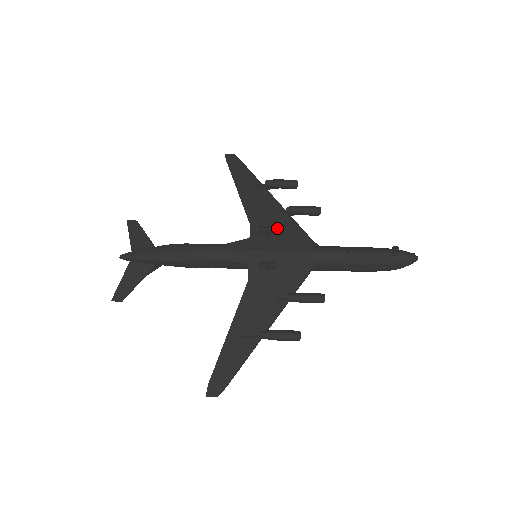
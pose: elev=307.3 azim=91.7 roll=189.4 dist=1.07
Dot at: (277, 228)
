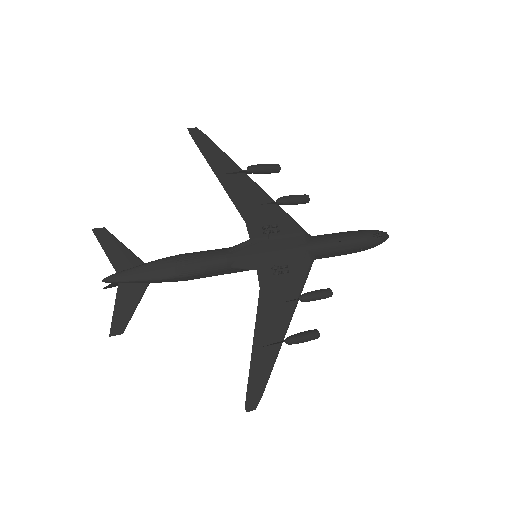
Dot at: (272, 223)
